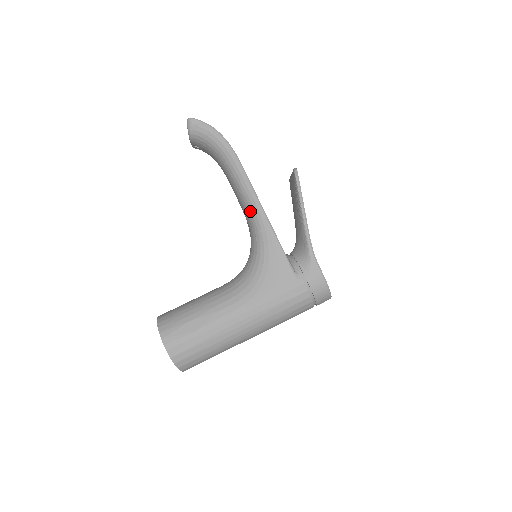
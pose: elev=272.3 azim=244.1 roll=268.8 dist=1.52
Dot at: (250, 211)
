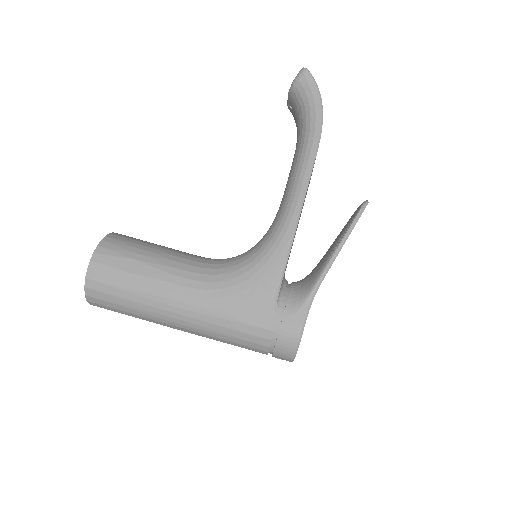
Dot at: (286, 205)
